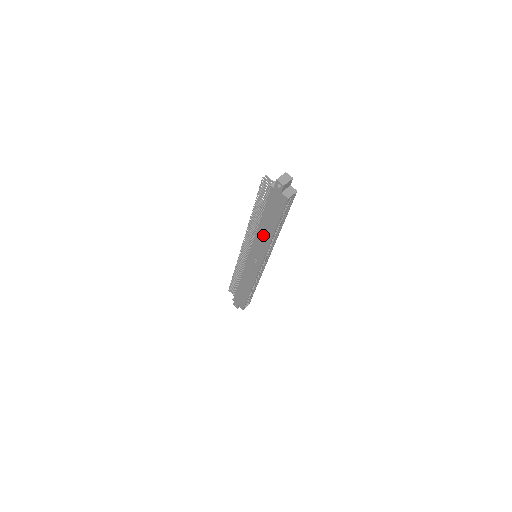
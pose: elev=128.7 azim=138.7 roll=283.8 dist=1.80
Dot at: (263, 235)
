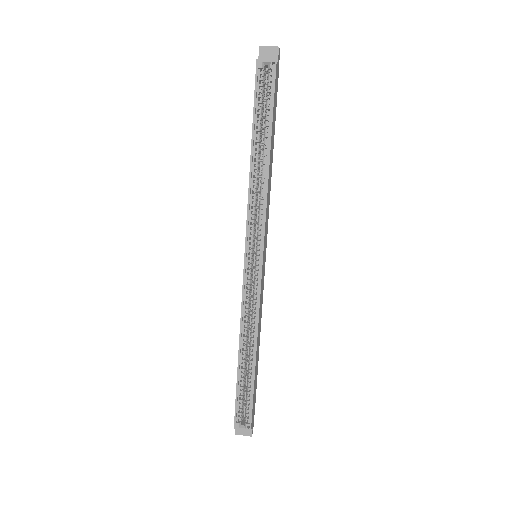
Dot at: occluded
